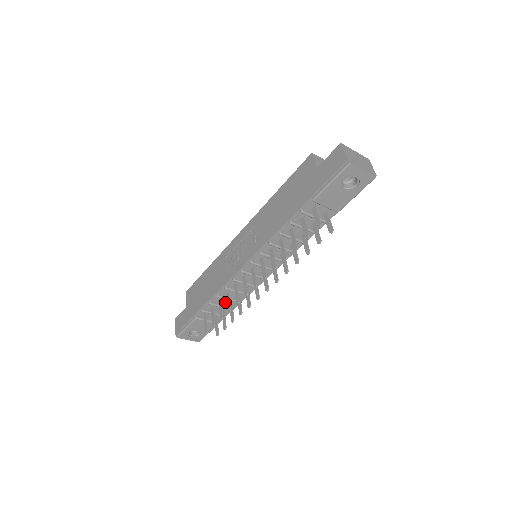
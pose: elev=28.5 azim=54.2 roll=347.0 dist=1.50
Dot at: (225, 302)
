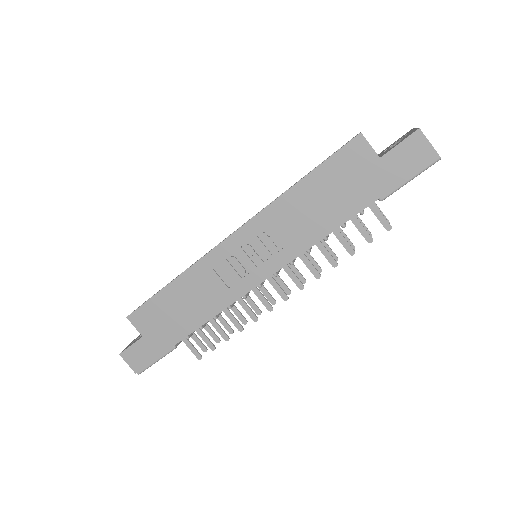
Dot at: occluded
